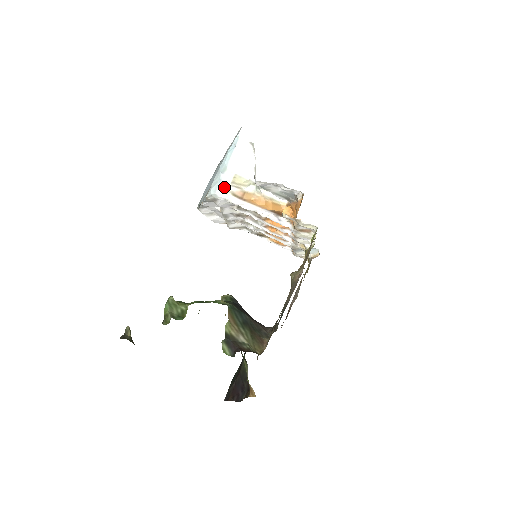
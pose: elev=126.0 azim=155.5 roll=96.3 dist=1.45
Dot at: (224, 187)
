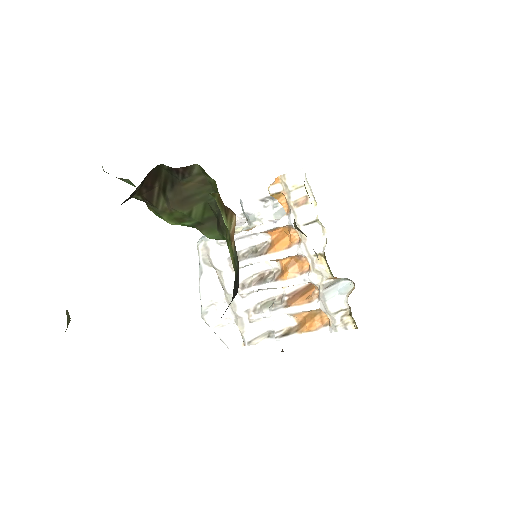
Dot at: occluded
